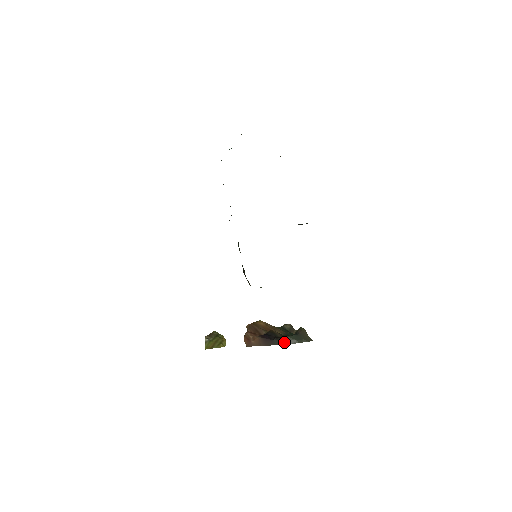
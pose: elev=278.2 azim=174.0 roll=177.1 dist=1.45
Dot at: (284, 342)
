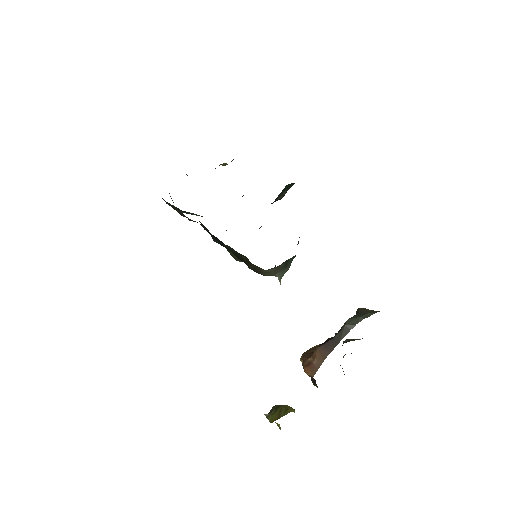
Dot at: (347, 328)
